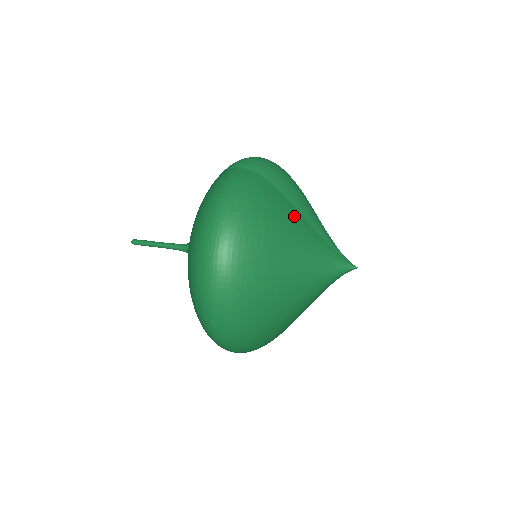
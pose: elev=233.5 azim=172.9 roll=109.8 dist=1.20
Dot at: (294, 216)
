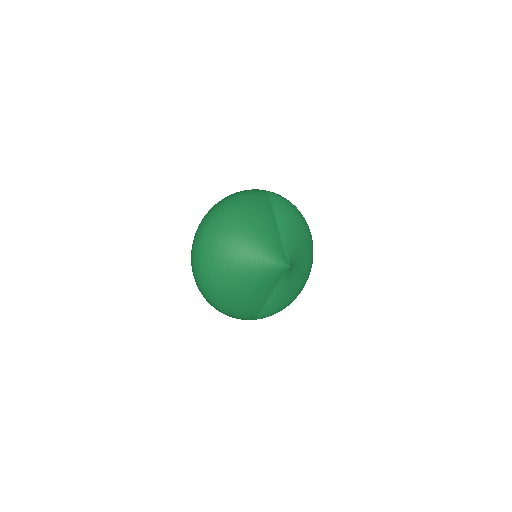
Dot at: (269, 219)
